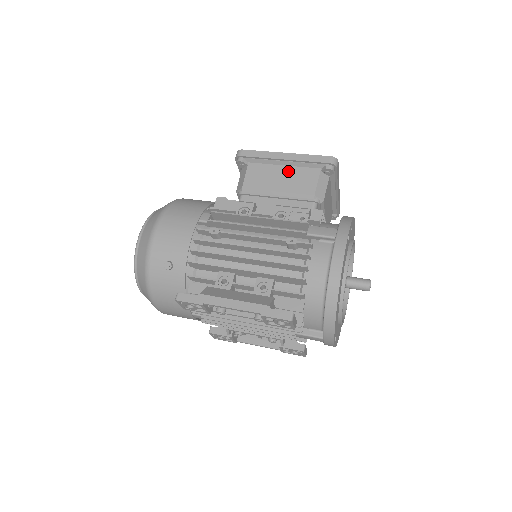
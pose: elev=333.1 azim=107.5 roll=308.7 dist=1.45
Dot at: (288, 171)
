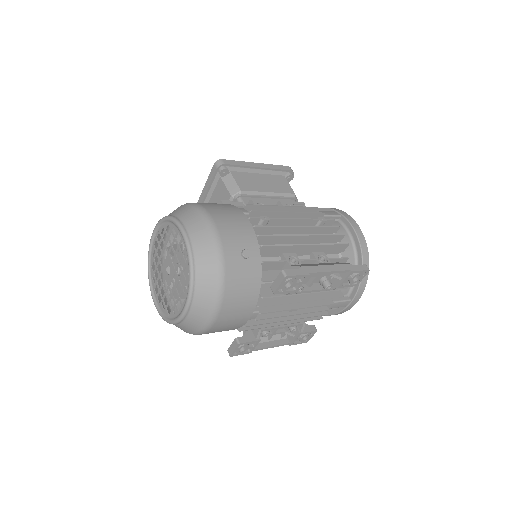
Dot at: (265, 177)
